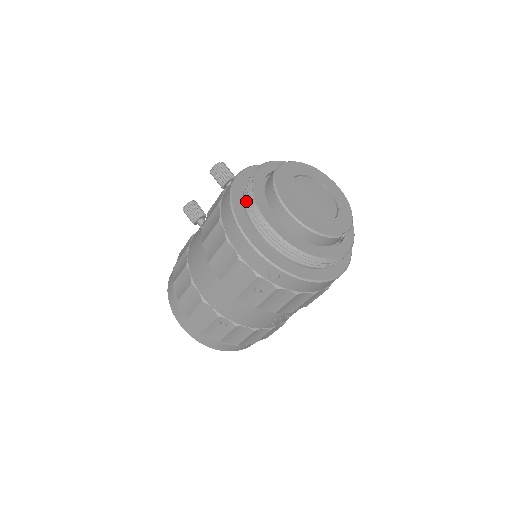
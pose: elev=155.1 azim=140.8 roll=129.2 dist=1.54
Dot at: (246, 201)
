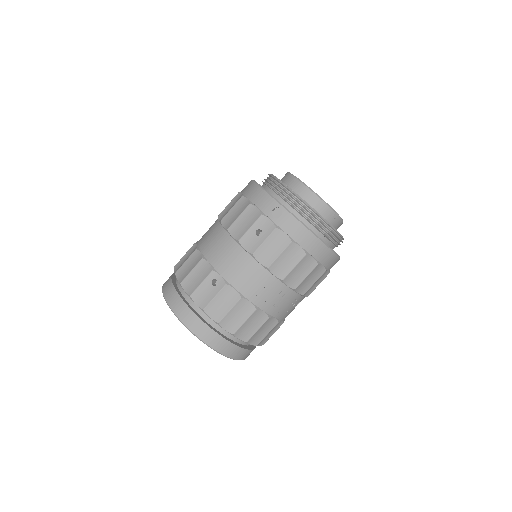
Dot at: (264, 179)
